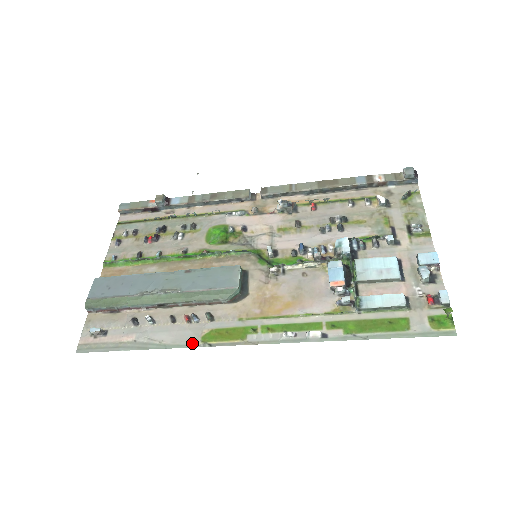
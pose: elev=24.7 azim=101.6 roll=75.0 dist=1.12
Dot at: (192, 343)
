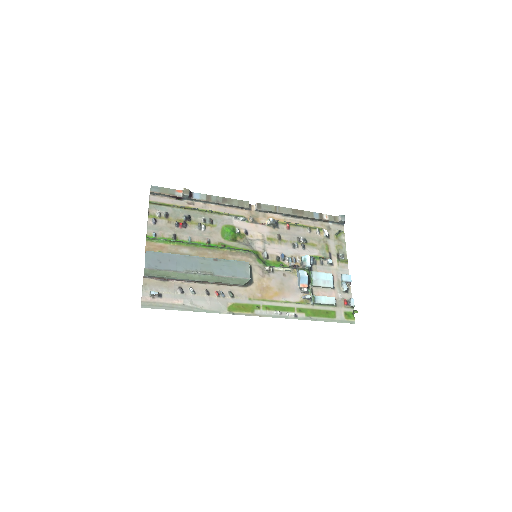
Dot at: (222, 311)
